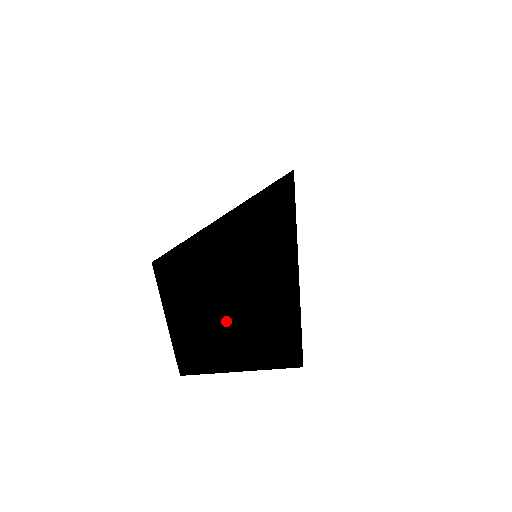
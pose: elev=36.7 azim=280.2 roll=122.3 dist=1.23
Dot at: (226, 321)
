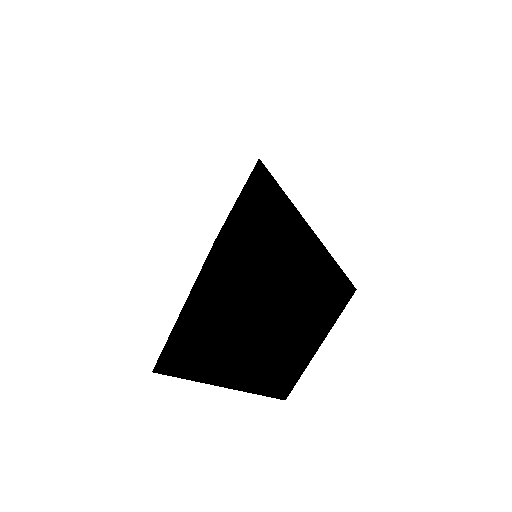
Dot at: (247, 334)
